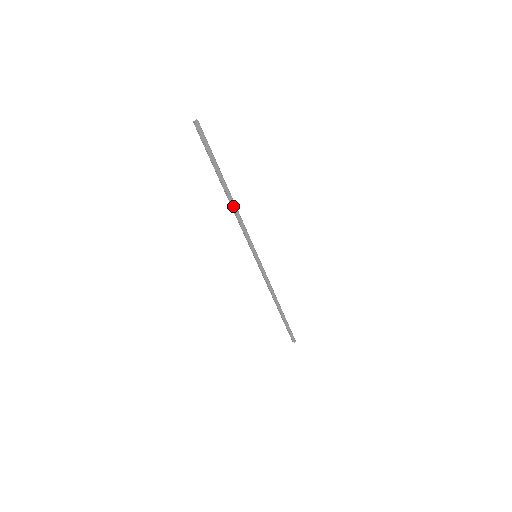
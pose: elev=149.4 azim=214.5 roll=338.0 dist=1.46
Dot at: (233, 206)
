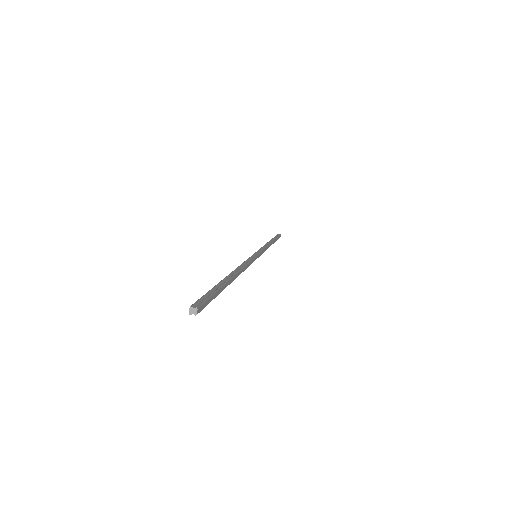
Dot at: (239, 274)
